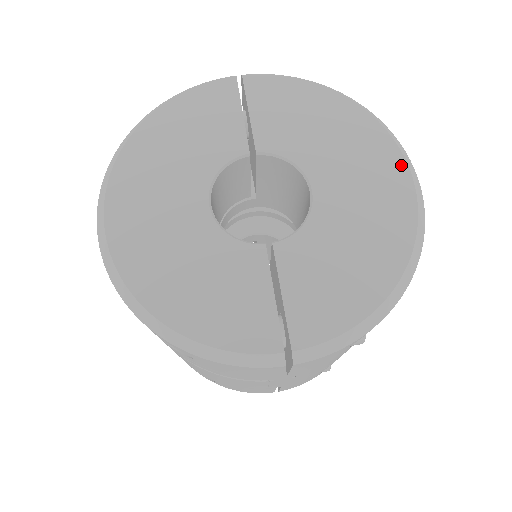
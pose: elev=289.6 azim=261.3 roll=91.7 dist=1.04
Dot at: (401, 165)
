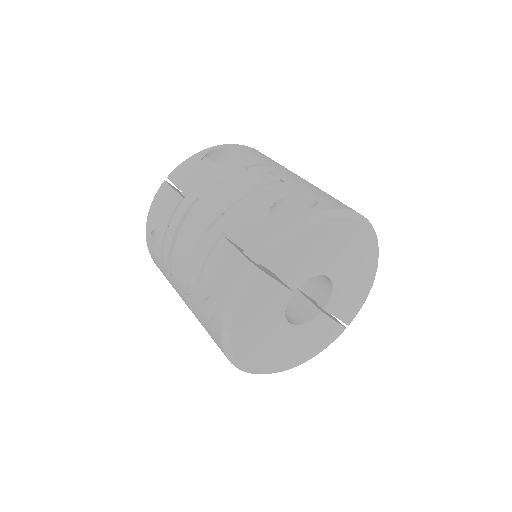
Dot at: (364, 230)
